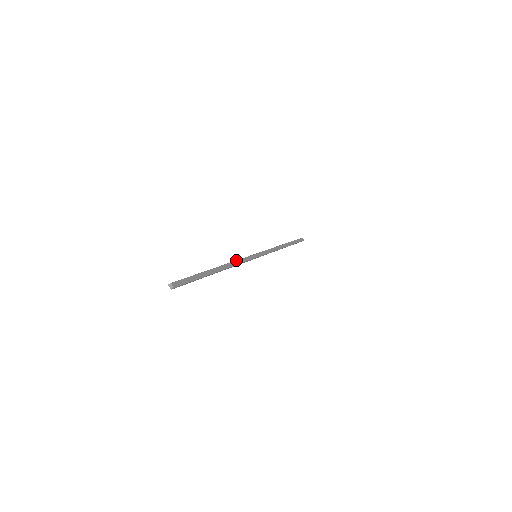
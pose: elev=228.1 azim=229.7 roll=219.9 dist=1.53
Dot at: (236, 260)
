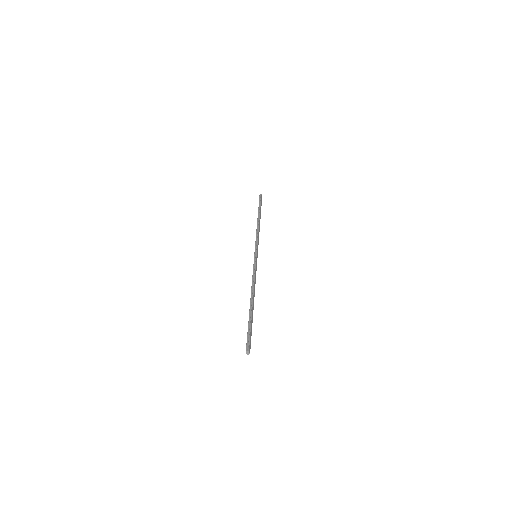
Dot at: (255, 278)
